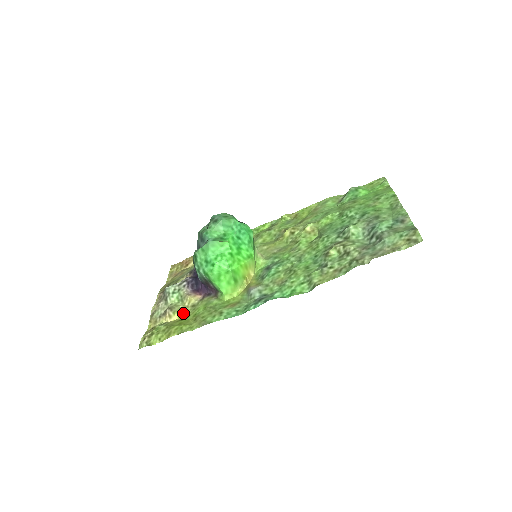
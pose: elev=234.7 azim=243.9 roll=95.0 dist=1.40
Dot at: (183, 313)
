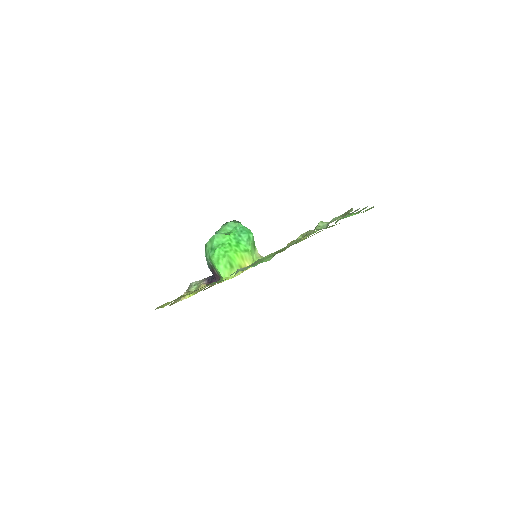
Dot at: (193, 294)
